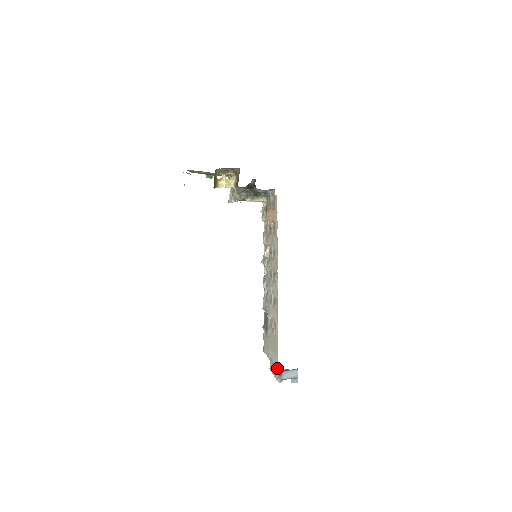
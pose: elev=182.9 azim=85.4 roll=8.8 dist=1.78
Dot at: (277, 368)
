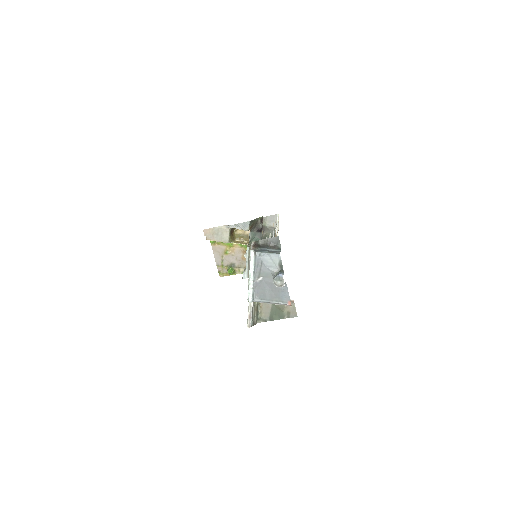
Dot at: (252, 243)
